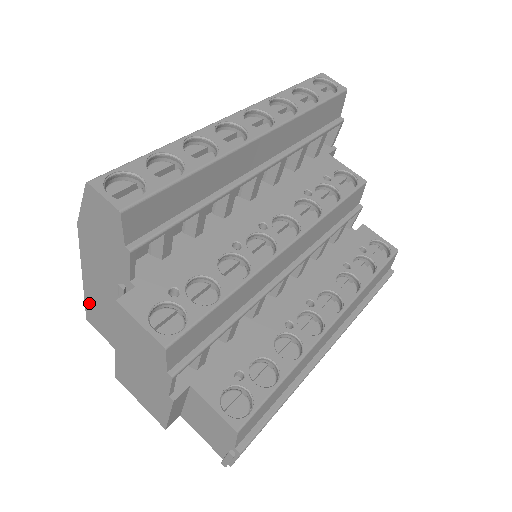
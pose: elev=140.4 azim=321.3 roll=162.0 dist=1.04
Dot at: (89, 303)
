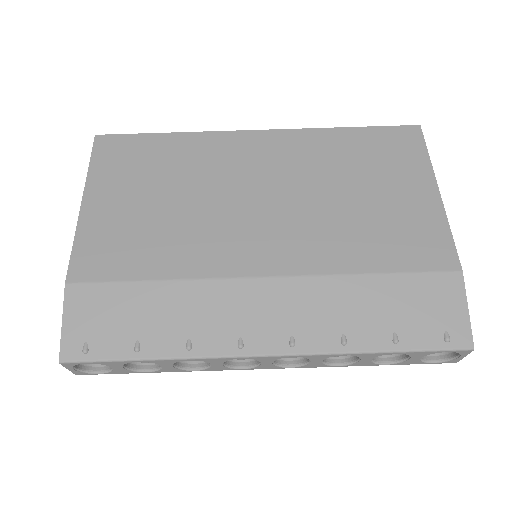
Dot at: occluded
